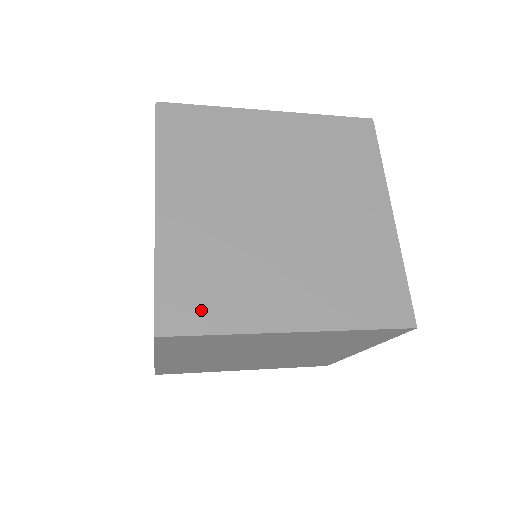
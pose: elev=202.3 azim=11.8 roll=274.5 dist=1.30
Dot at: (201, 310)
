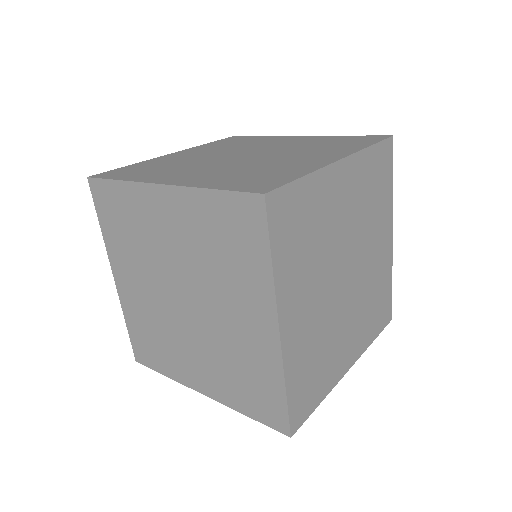
Dot at: (311, 396)
